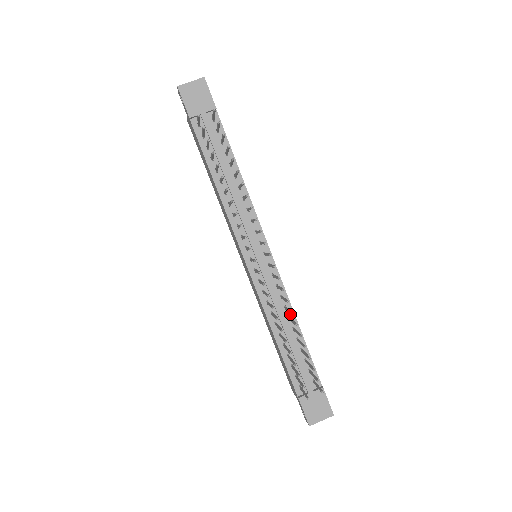
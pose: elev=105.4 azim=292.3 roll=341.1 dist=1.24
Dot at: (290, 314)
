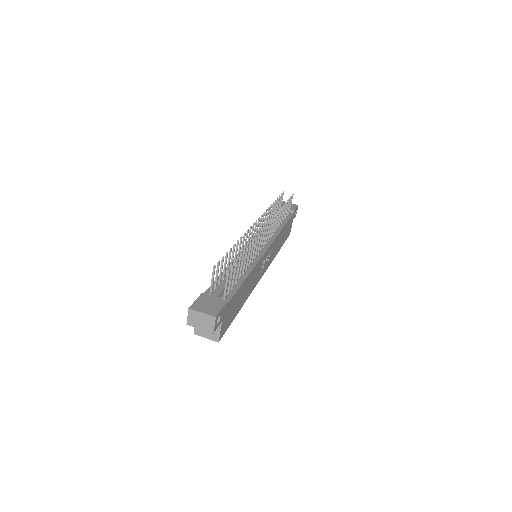
Dot at: (249, 268)
